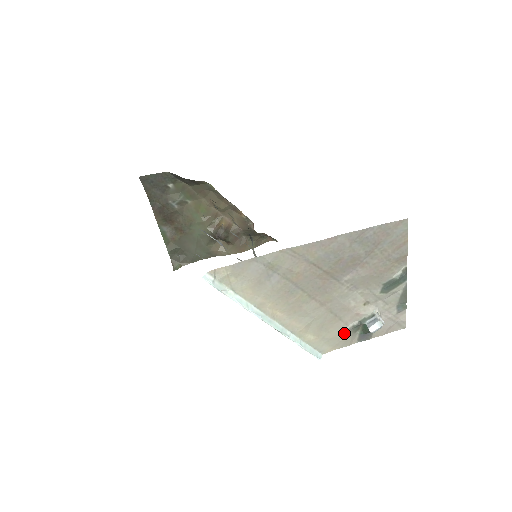
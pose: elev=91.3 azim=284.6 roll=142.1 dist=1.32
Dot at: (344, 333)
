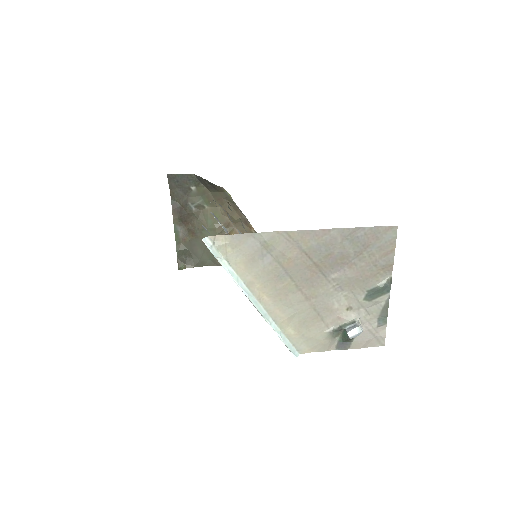
Dot at: (324, 336)
